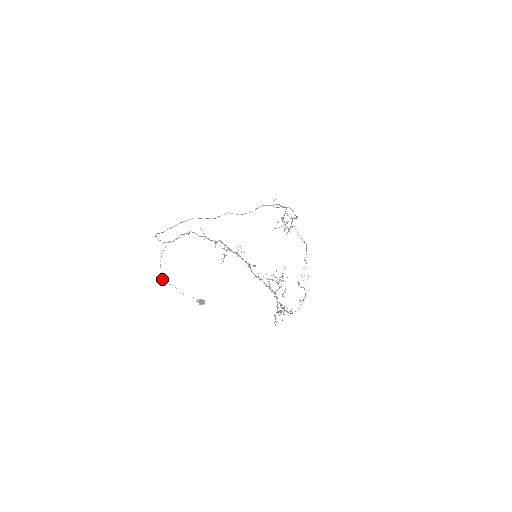
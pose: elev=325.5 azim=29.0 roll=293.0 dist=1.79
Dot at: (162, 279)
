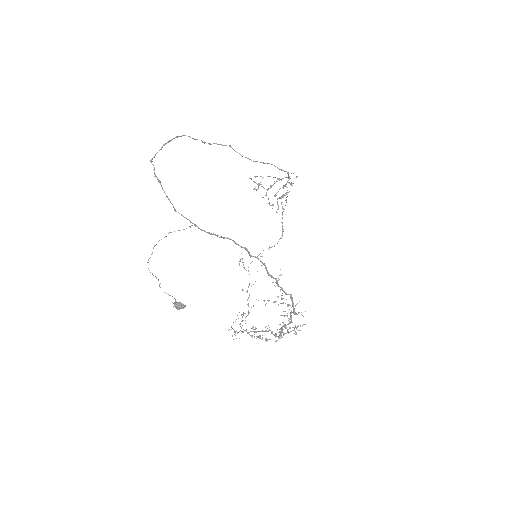
Dot at: occluded
